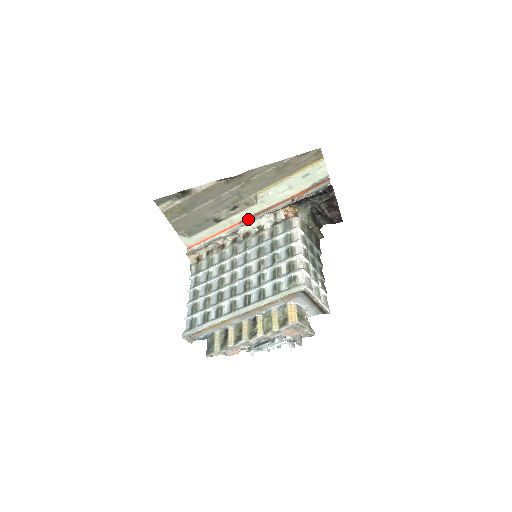
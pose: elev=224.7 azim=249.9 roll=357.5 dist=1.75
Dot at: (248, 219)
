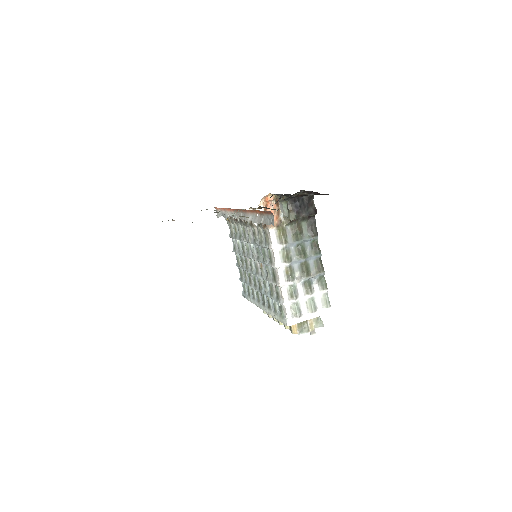
Dot at: (237, 211)
